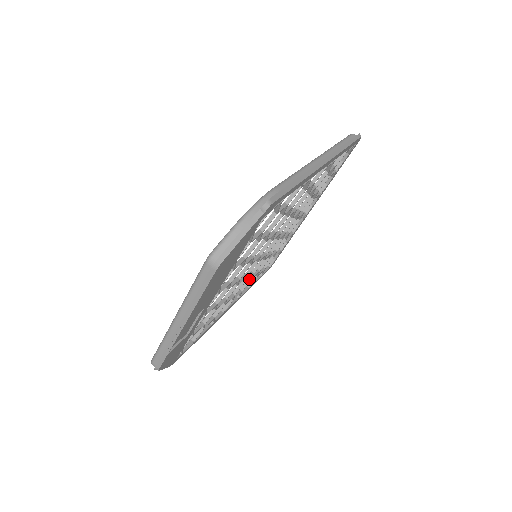
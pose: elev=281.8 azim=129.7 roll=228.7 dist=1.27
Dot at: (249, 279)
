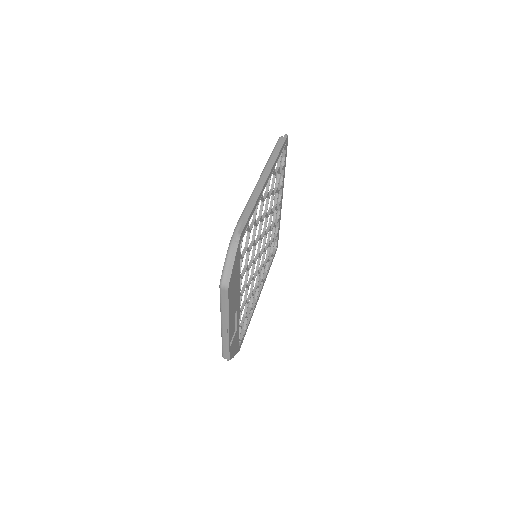
Dot at: (263, 268)
